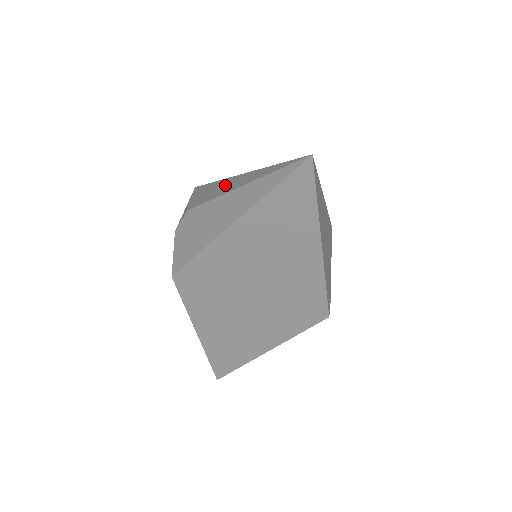
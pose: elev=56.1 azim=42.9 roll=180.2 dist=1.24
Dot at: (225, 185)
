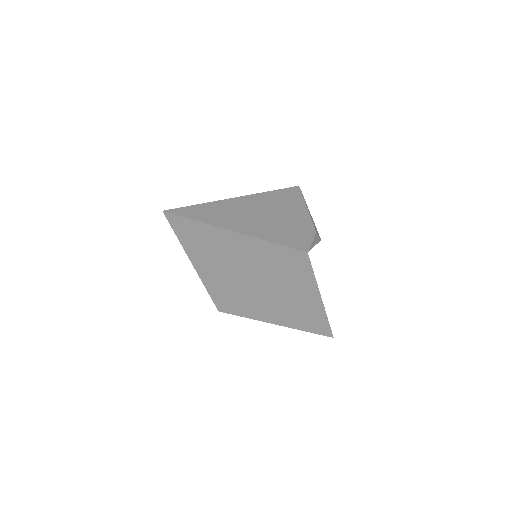
Dot at: occluded
